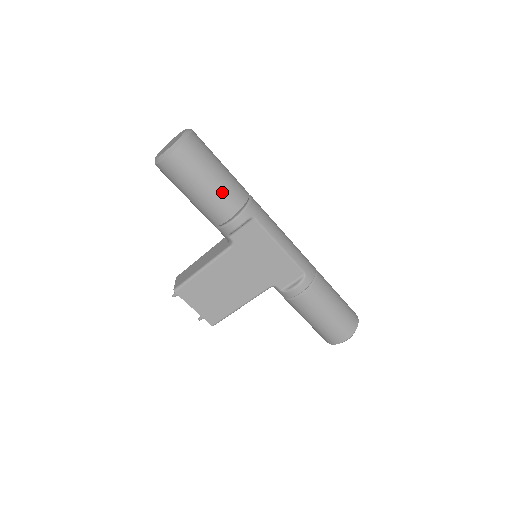
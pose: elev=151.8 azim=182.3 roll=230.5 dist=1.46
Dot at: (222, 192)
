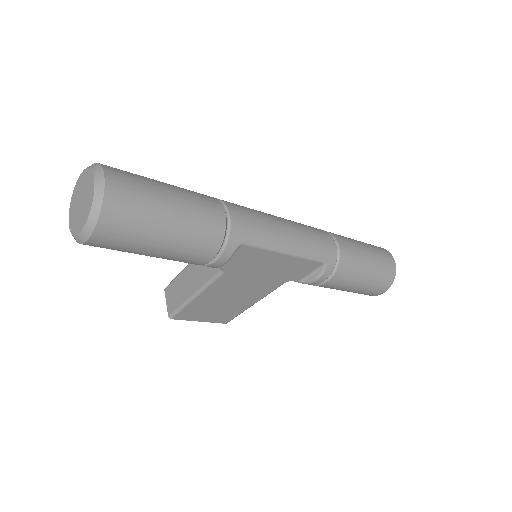
Dot at: (188, 242)
